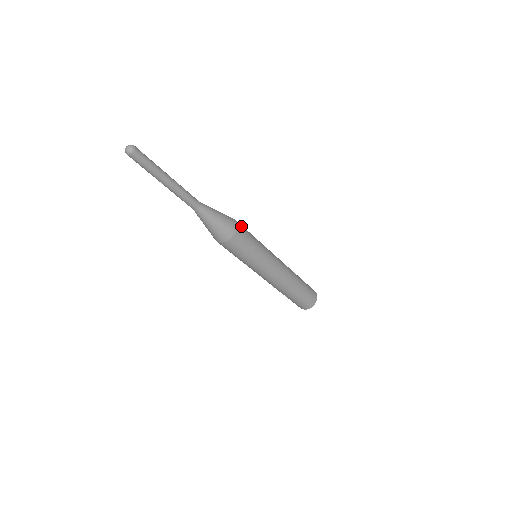
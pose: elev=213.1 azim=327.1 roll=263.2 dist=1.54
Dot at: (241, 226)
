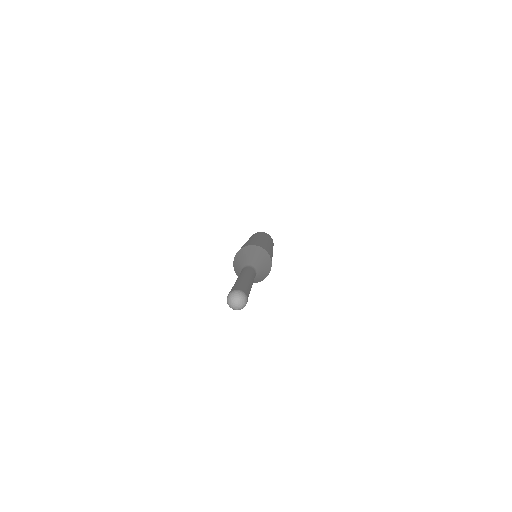
Dot at: (266, 249)
